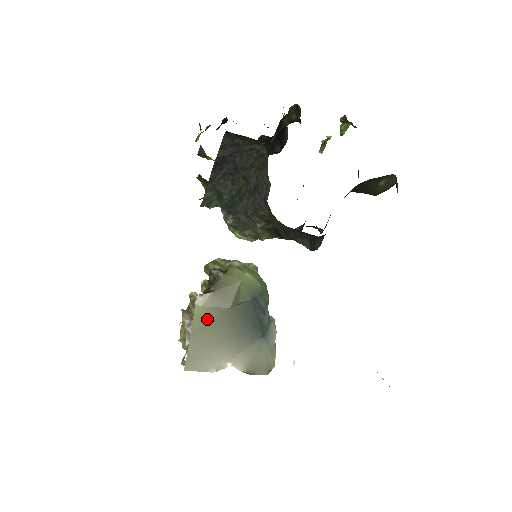
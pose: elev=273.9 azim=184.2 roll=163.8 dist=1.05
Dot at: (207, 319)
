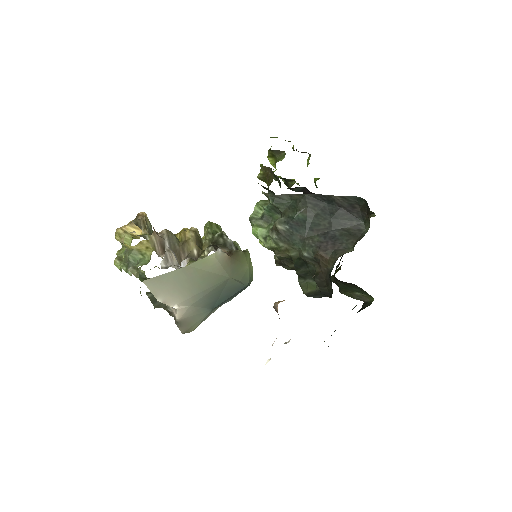
Dot at: (208, 269)
